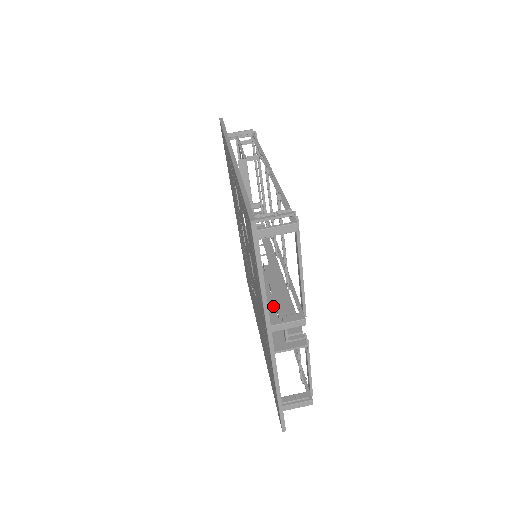
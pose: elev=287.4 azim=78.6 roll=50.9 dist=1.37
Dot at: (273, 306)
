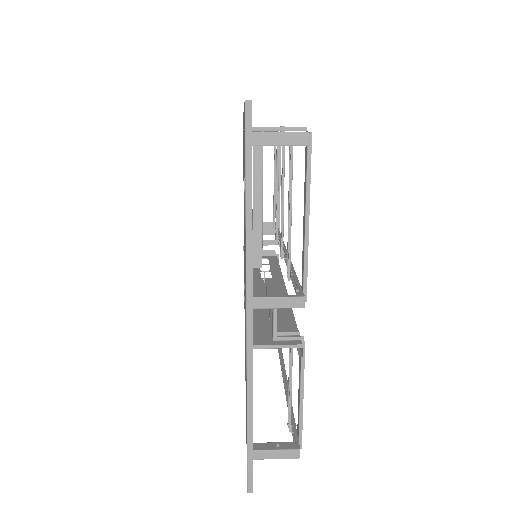
Dot at: occluded
